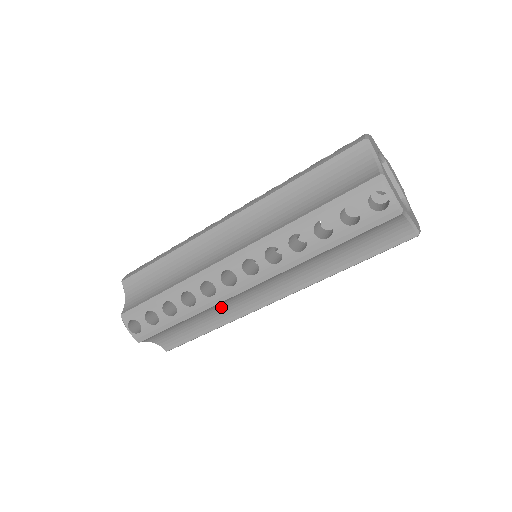
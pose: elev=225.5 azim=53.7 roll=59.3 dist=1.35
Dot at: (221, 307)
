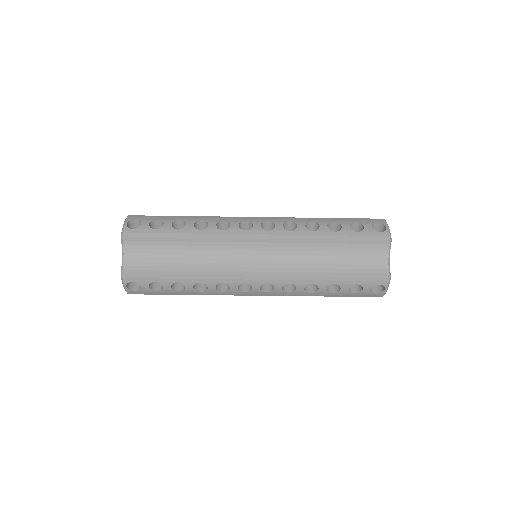
Dot at: occluded
